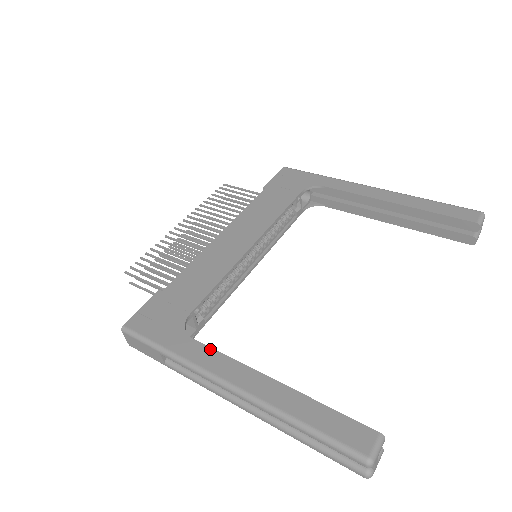
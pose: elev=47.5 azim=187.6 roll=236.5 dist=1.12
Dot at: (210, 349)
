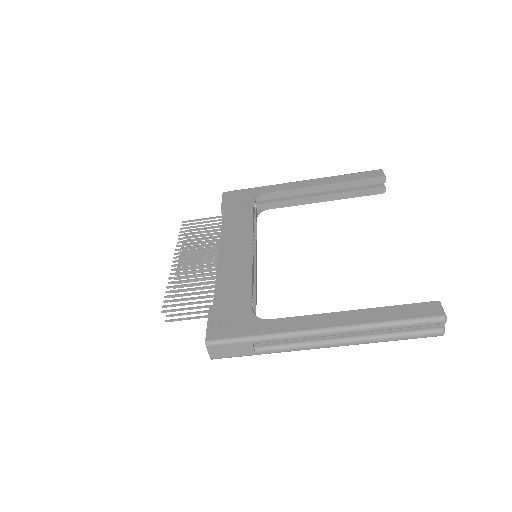
Dot at: (290, 318)
